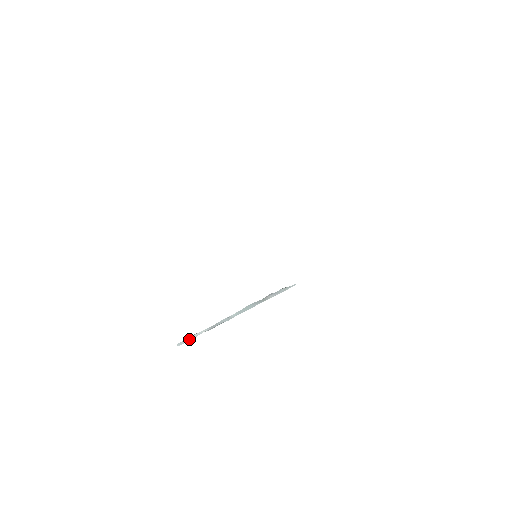
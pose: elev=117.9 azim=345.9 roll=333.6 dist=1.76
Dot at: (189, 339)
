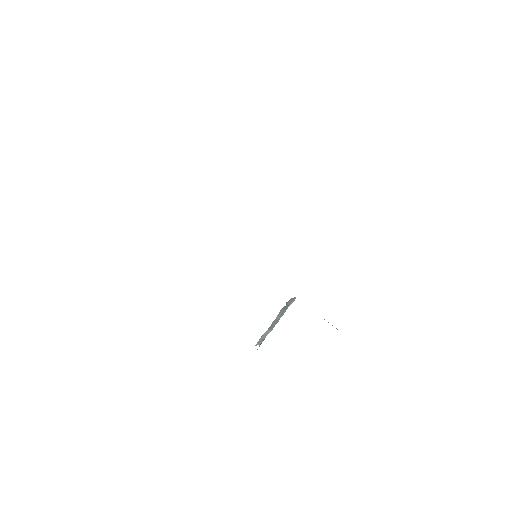
Dot at: (262, 339)
